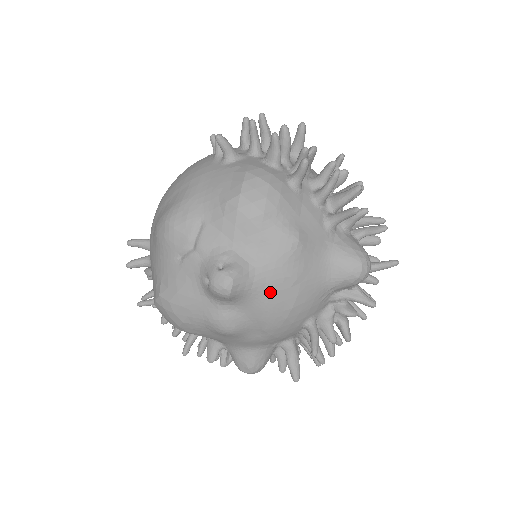
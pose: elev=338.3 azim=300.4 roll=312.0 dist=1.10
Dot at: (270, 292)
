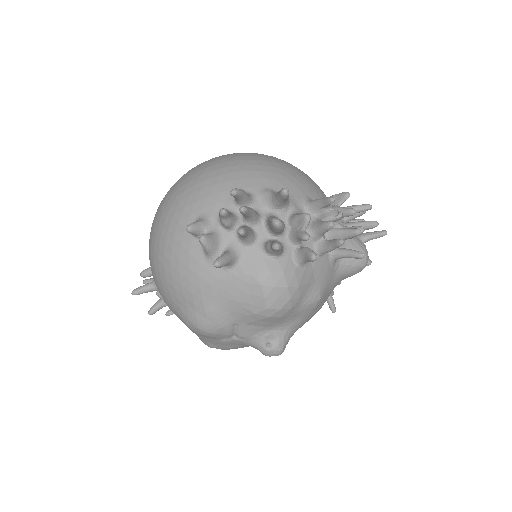
Dot at: occluded
